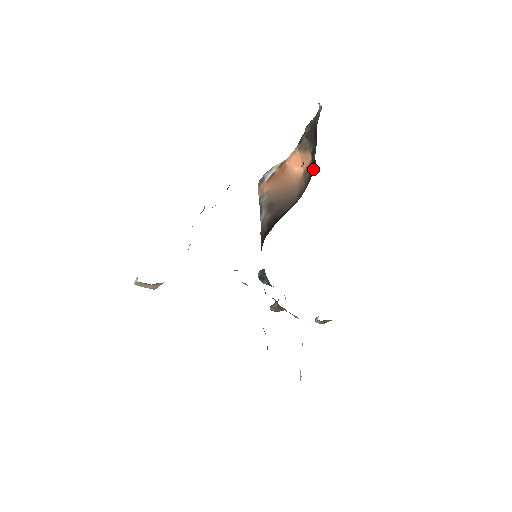
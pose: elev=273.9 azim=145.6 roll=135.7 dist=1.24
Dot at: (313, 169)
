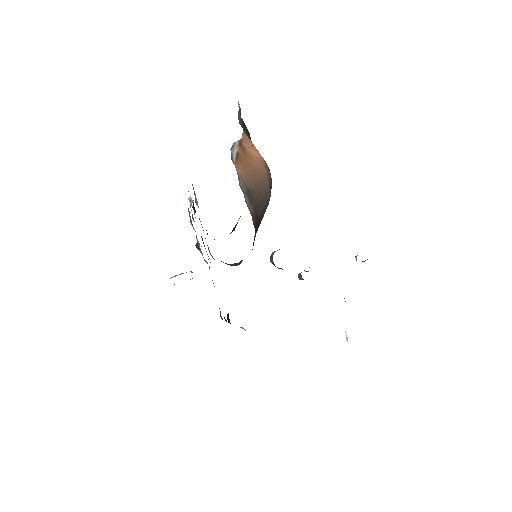
Dot at: occluded
